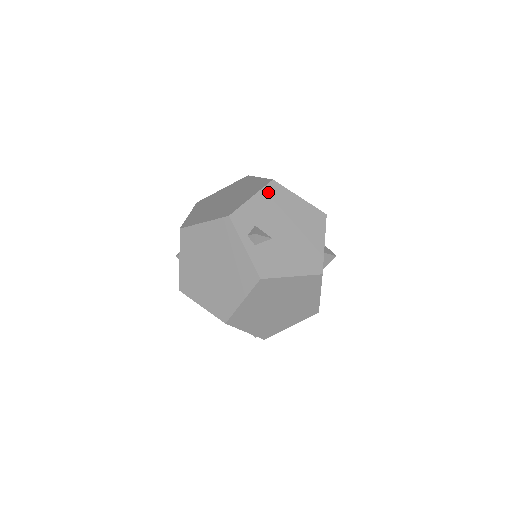
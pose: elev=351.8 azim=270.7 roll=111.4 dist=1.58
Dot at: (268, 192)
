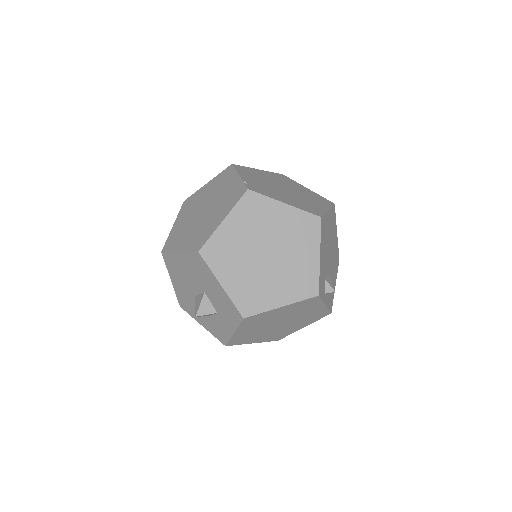
Dot at: (322, 235)
